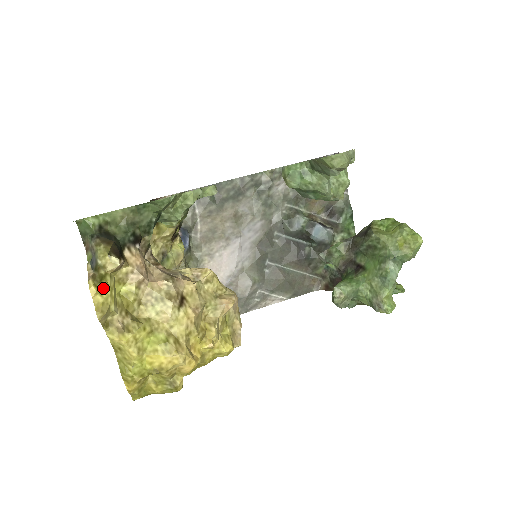
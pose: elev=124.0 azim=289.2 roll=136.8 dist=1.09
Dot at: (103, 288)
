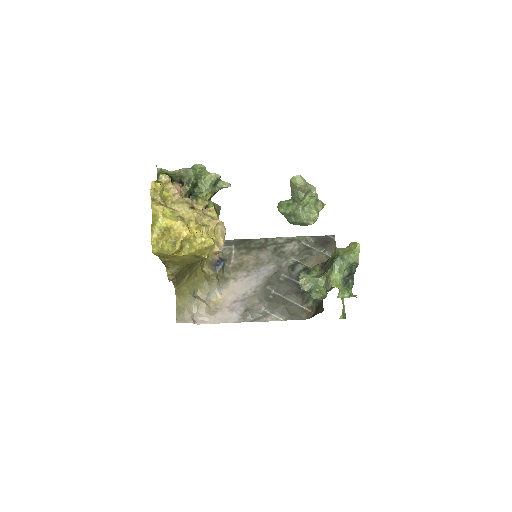
Dot at: (158, 184)
